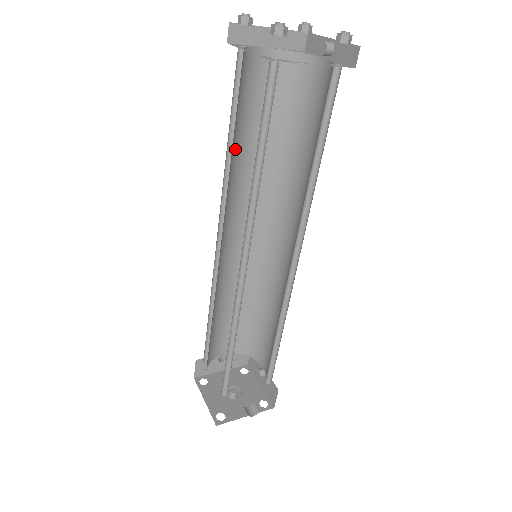
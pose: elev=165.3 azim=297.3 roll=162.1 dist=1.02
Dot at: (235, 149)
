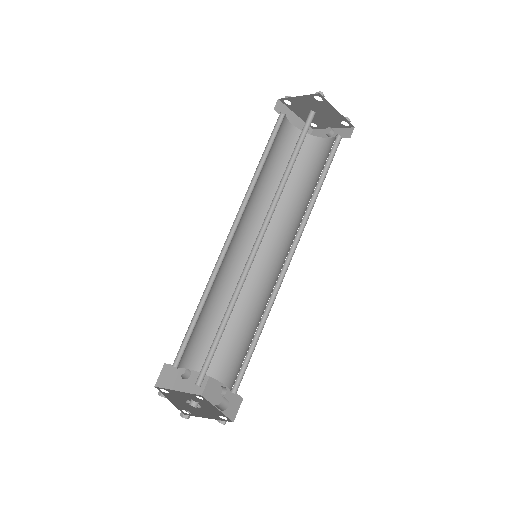
Dot at: (260, 174)
